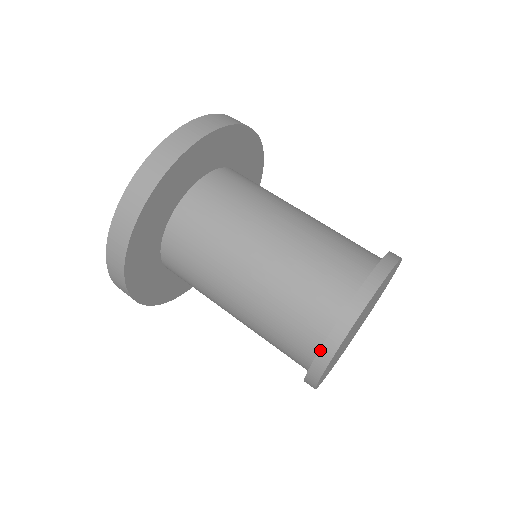
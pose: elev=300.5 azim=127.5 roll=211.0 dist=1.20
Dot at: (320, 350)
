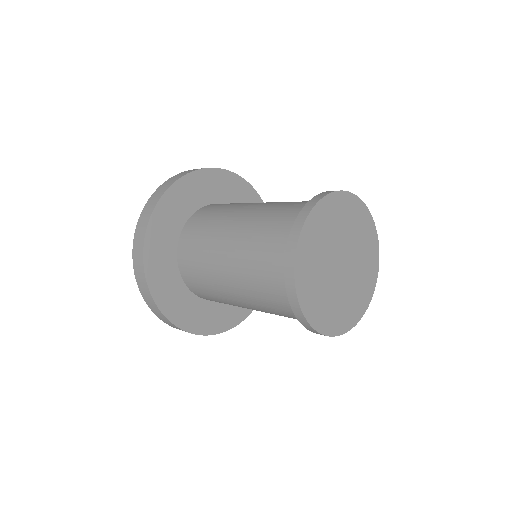
Dot at: (286, 289)
